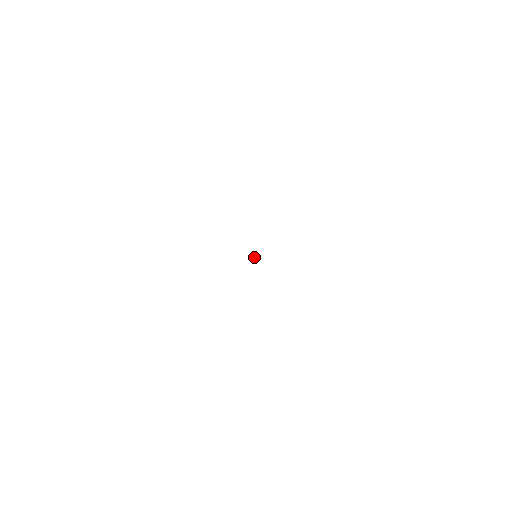
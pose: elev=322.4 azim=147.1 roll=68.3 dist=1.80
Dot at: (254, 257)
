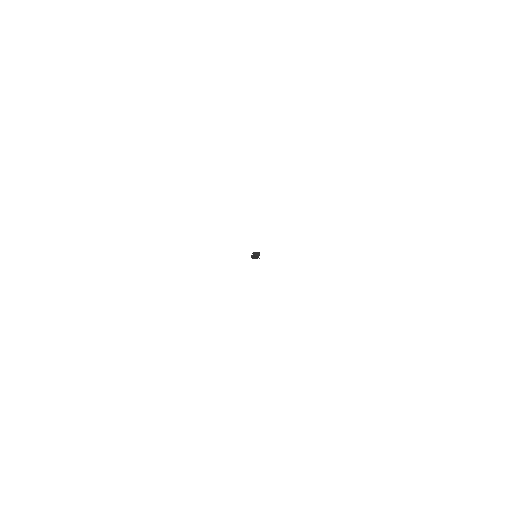
Dot at: (253, 258)
